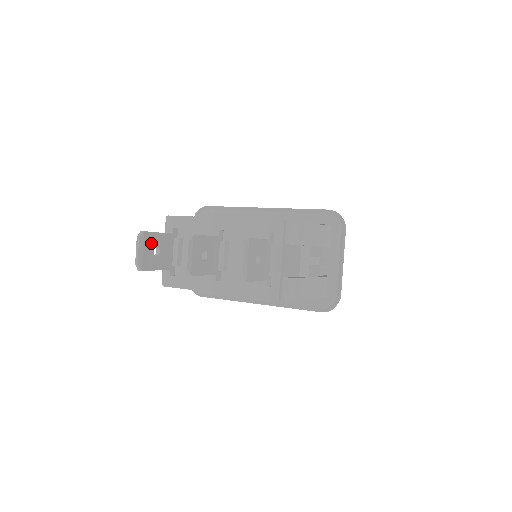
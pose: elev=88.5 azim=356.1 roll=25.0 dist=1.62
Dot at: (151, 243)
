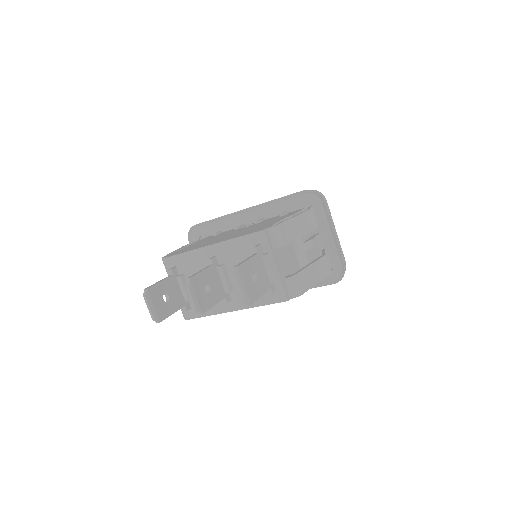
Dot at: (158, 294)
